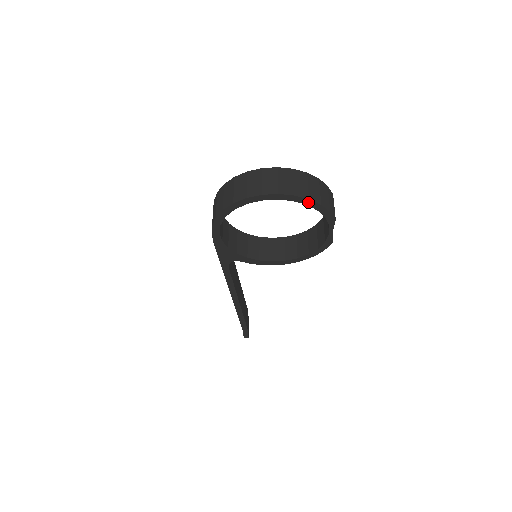
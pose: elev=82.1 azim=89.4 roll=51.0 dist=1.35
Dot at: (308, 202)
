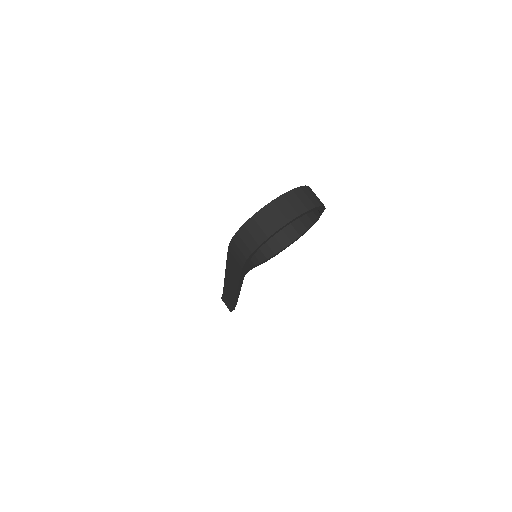
Dot at: (314, 209)
